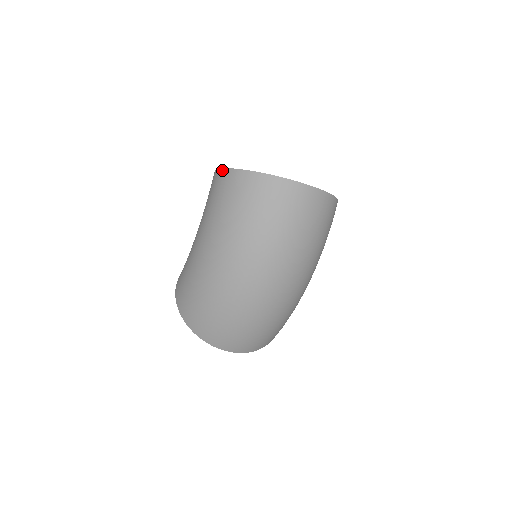
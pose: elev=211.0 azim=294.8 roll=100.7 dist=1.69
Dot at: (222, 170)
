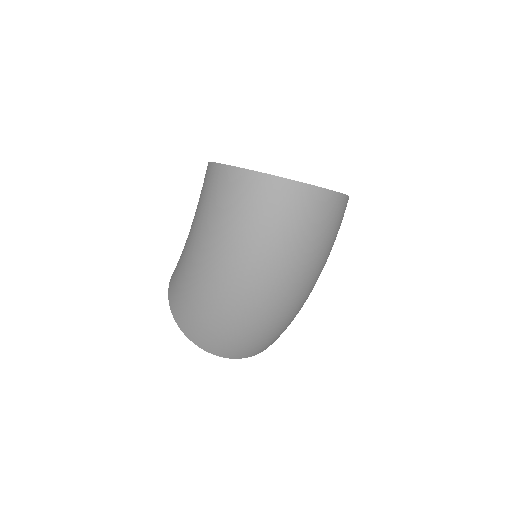
Dot at: (216, 165)
